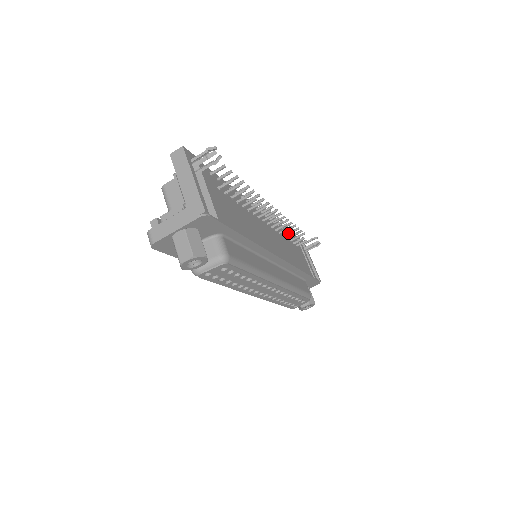
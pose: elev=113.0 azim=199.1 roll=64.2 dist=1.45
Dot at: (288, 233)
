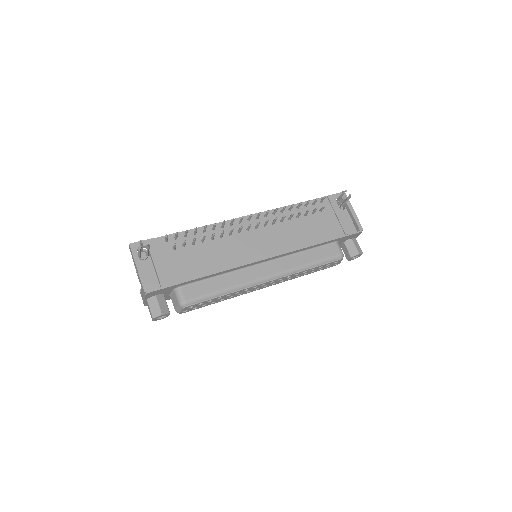
Dot at: (290, 217)
